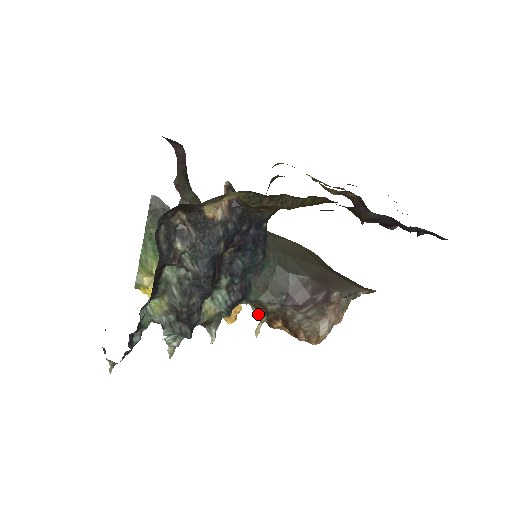
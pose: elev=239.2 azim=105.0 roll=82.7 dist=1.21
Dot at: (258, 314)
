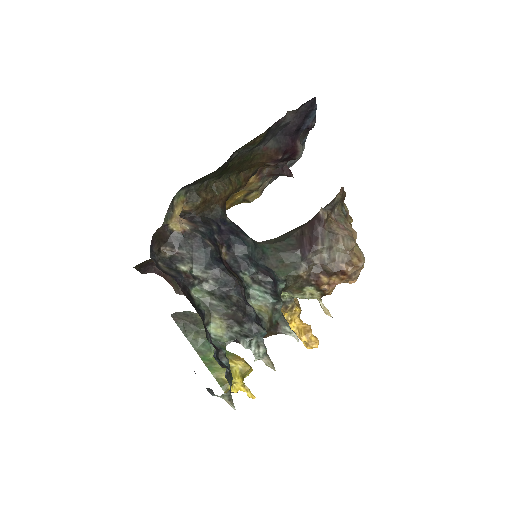
Dot at: (307, 294)
